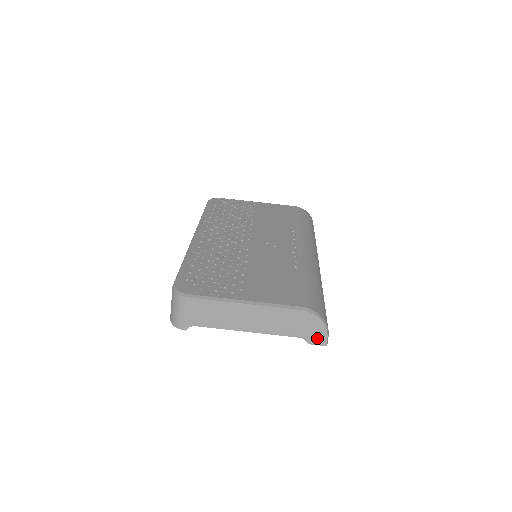
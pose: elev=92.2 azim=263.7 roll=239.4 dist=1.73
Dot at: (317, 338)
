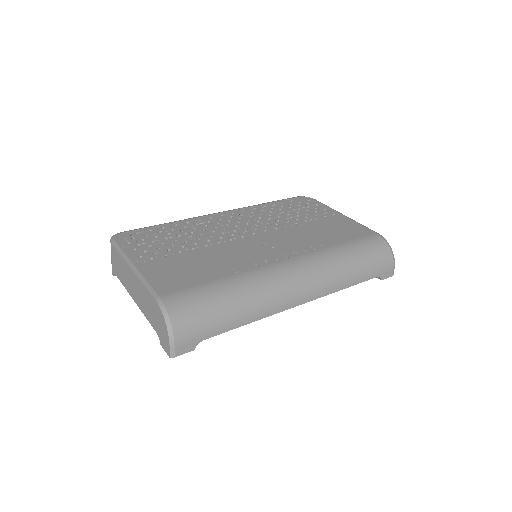
Dot at: (165, 342)
